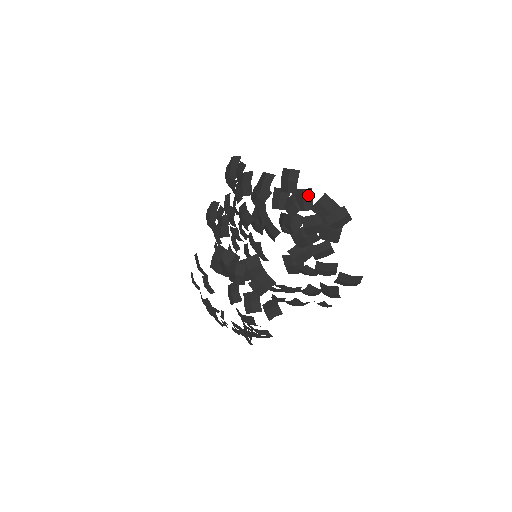
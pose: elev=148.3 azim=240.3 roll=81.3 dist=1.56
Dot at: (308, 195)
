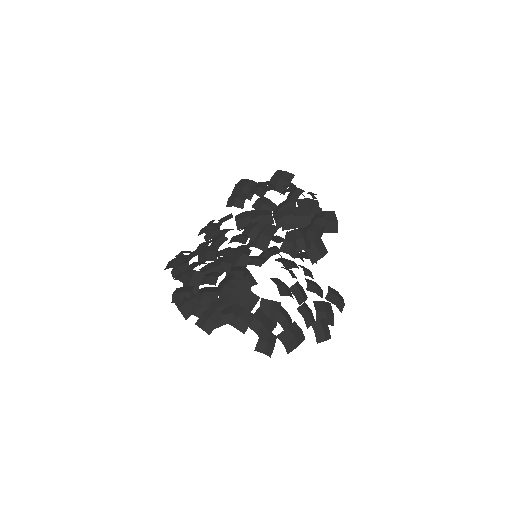
Dot at: occluded
